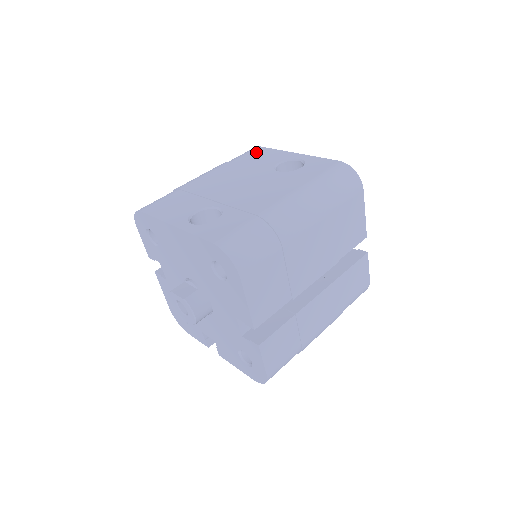
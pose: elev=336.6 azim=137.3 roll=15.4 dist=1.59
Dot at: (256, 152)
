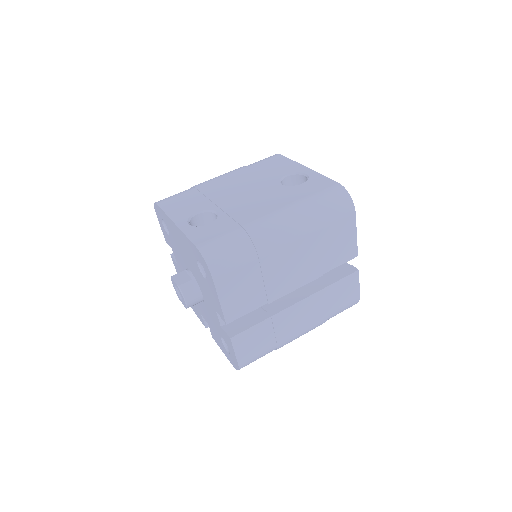
Dot at: (274, 160)
